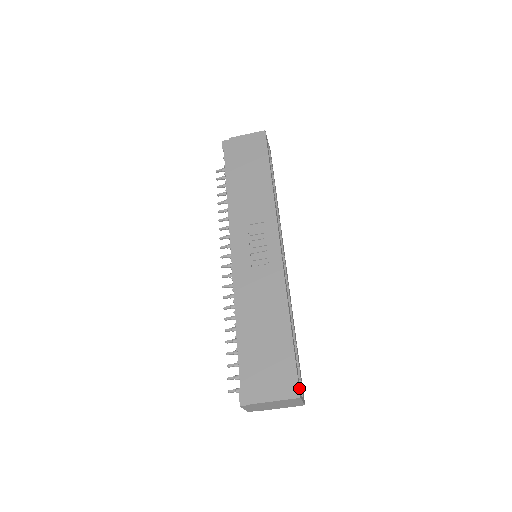
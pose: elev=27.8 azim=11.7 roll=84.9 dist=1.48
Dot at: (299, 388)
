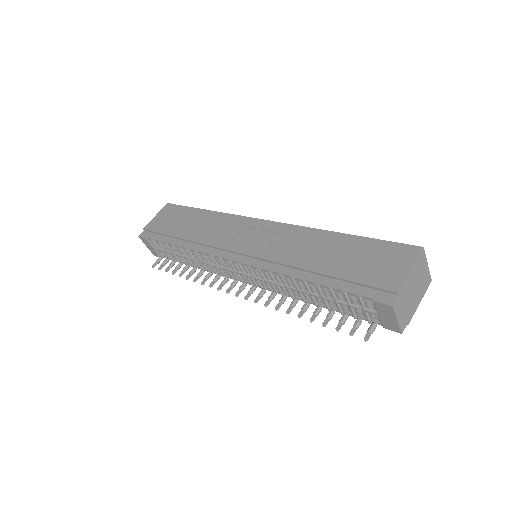
Dot at: (413, 247)
